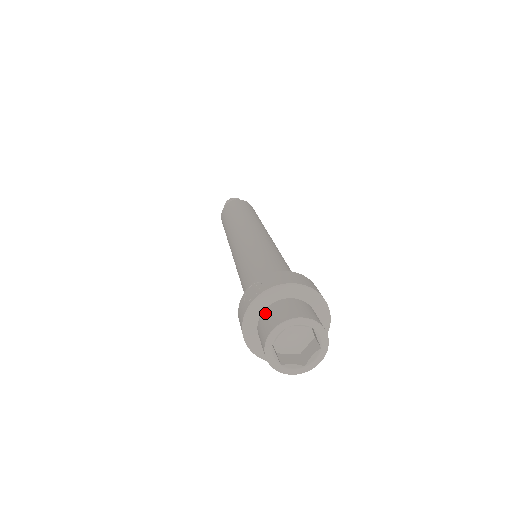
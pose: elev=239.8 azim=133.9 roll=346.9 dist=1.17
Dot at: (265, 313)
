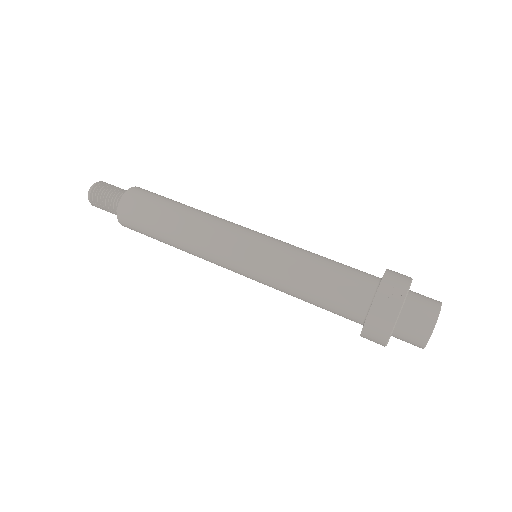
Dot at: (408, 310)
